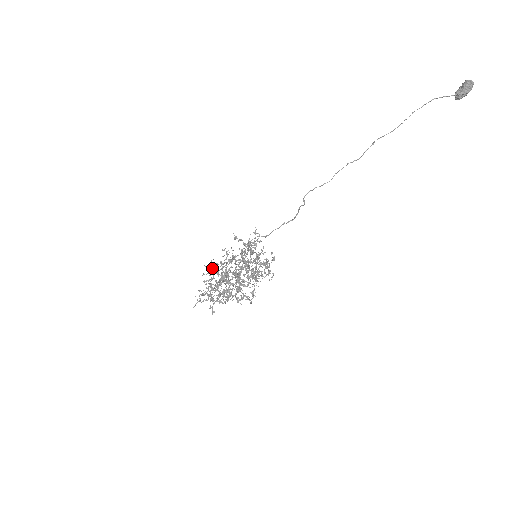
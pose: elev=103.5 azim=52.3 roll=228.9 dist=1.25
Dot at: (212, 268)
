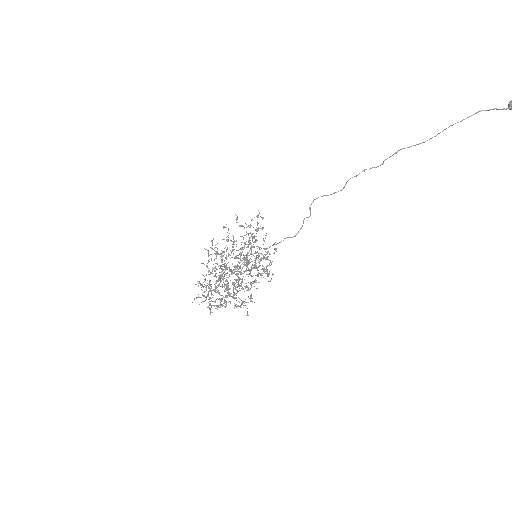
Dot at: (211, 260)
